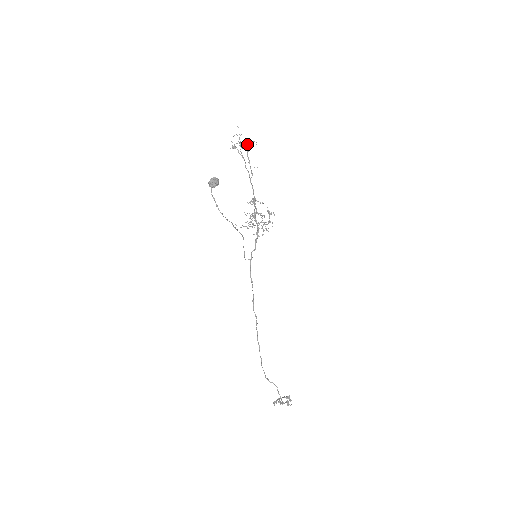
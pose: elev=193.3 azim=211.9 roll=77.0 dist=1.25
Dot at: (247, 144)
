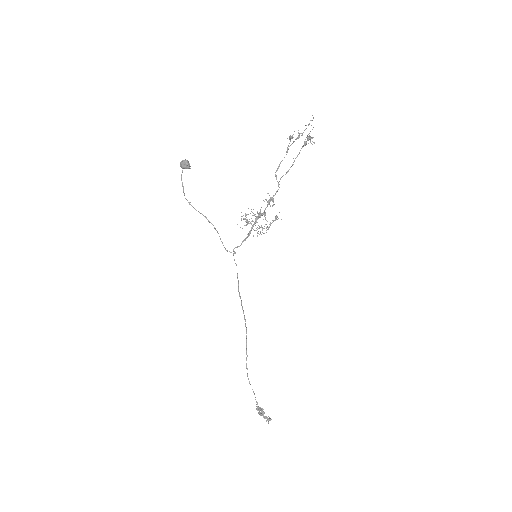
Dot at: (307, 137)
